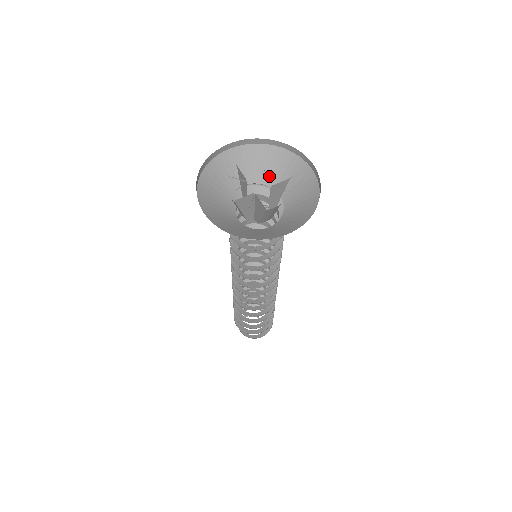
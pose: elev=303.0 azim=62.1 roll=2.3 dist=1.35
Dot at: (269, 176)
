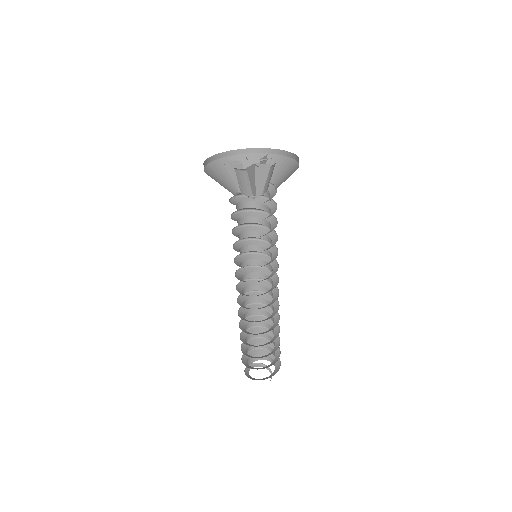
Dot at: (280, 179)
